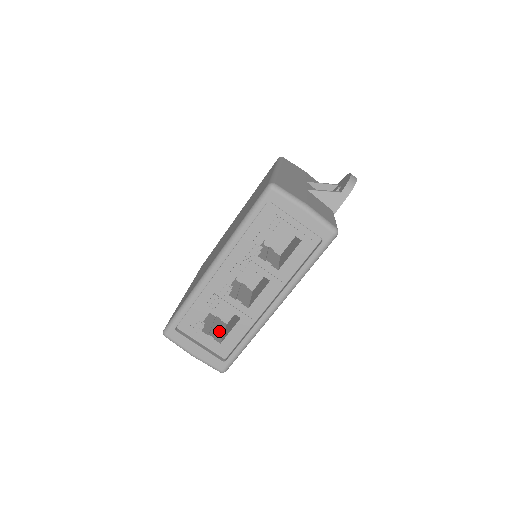
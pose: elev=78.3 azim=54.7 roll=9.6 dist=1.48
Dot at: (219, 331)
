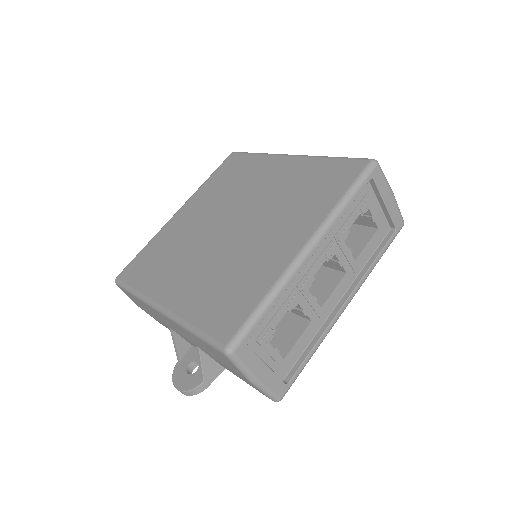
Dot at: occluded
